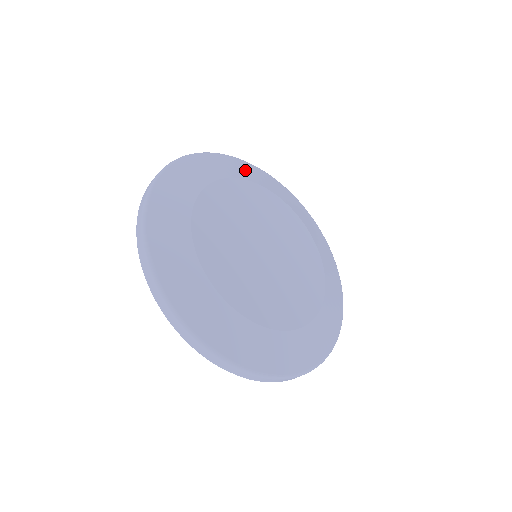
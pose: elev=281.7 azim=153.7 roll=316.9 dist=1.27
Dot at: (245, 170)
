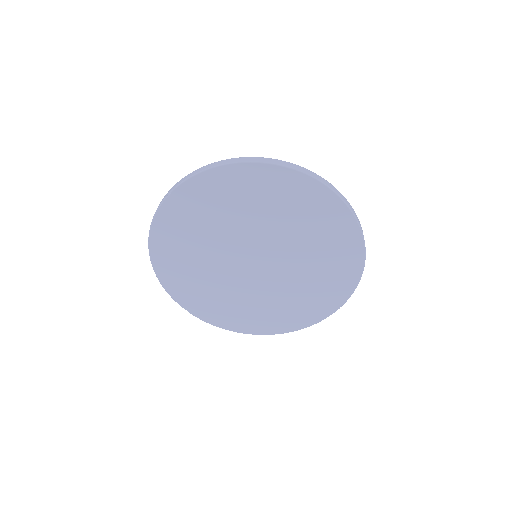
Dot at: occluded
